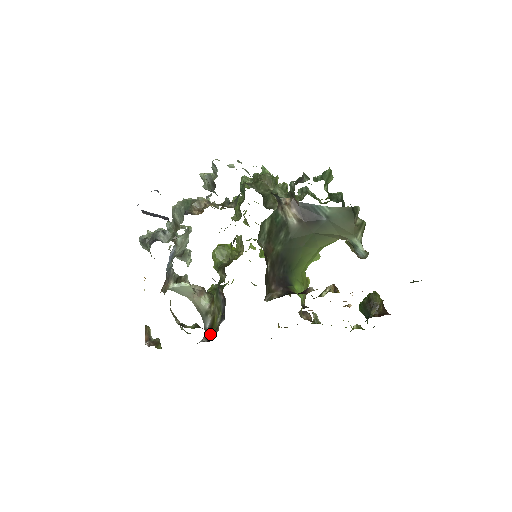
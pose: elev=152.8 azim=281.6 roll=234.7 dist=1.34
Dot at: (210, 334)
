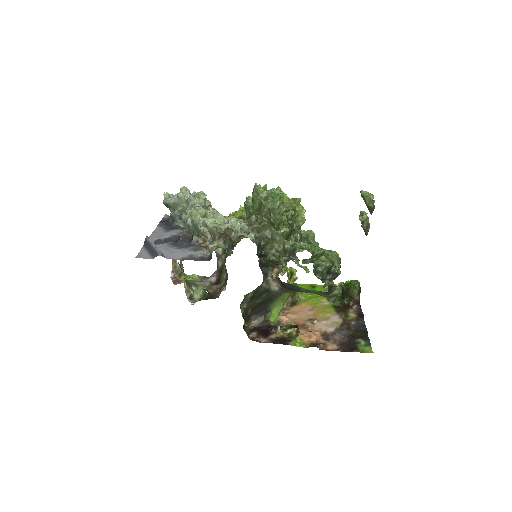
Dot at: (219, 276)
